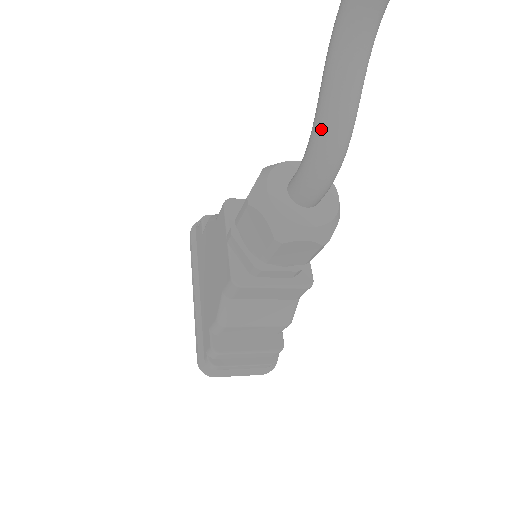
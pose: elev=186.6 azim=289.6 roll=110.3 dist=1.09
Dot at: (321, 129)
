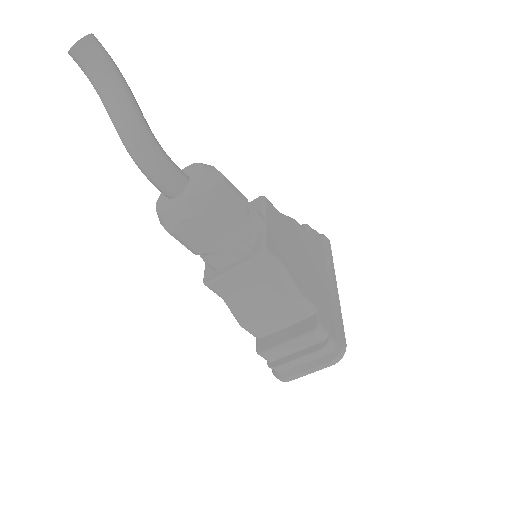
Dot at: occluded
